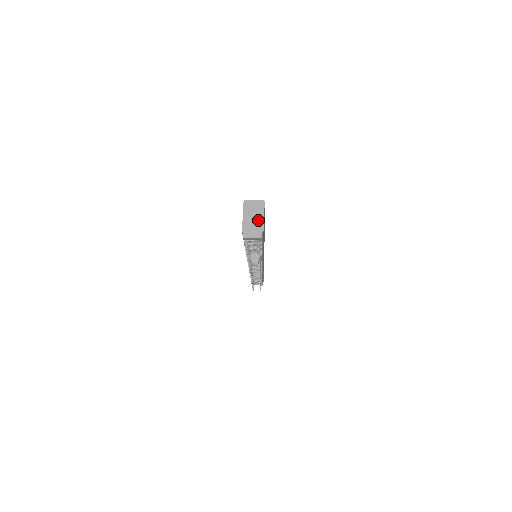
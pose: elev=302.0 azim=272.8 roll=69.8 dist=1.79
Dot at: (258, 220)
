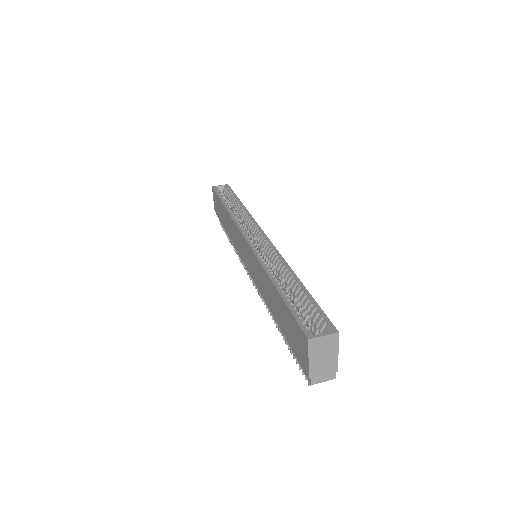
Dot at: (330, 359)
